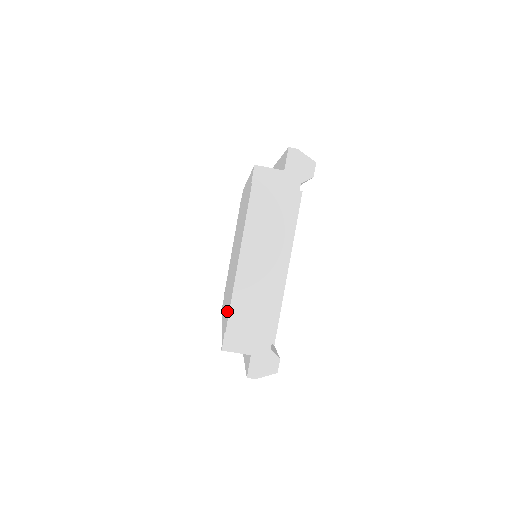
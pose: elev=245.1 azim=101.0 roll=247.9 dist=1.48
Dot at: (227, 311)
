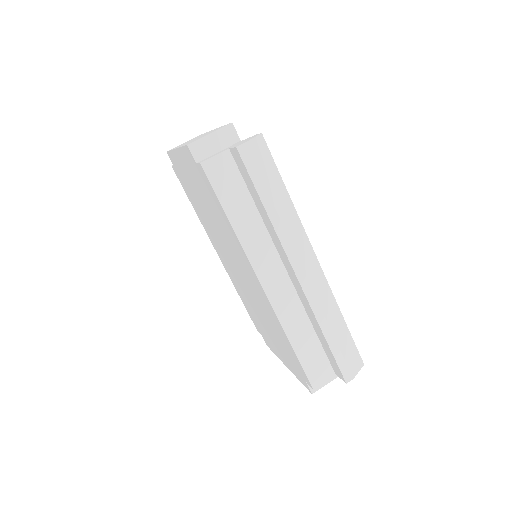
Dot at: (203, 185)
